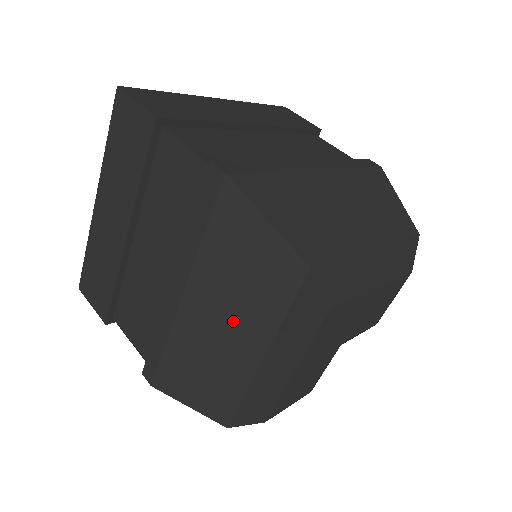
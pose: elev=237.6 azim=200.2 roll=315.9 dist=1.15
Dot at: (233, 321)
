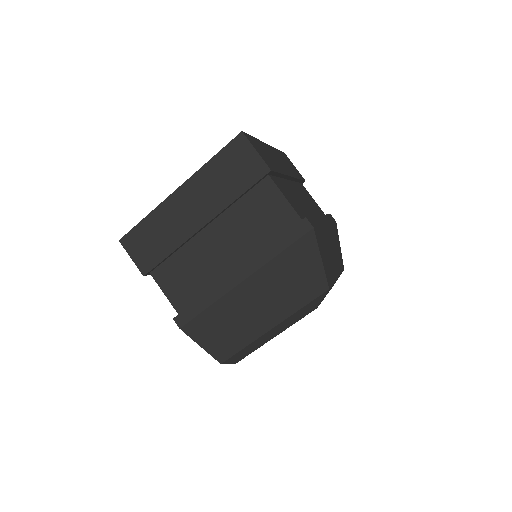
Dot at: (267, 303)
